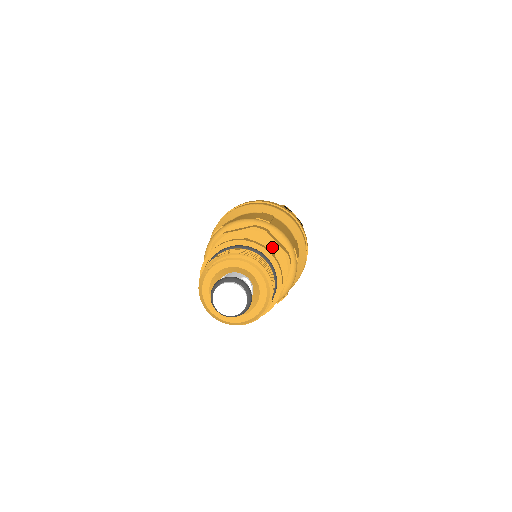
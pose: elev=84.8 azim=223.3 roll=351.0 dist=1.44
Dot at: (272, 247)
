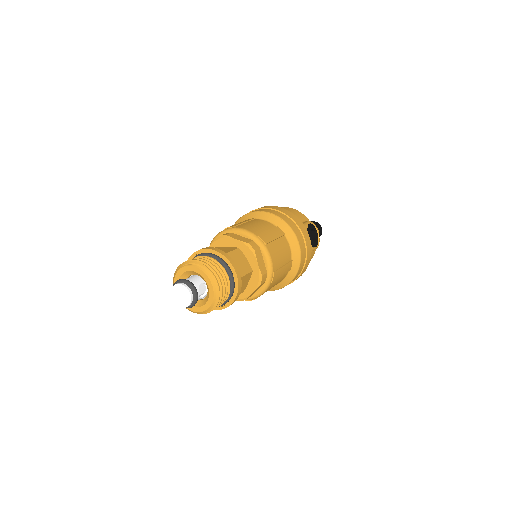
Dot at: (254, 265)
